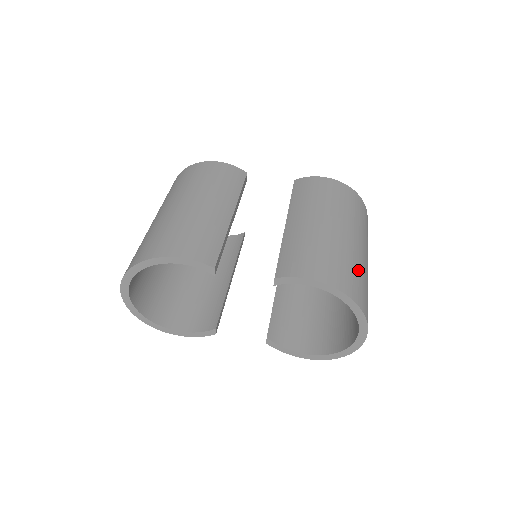
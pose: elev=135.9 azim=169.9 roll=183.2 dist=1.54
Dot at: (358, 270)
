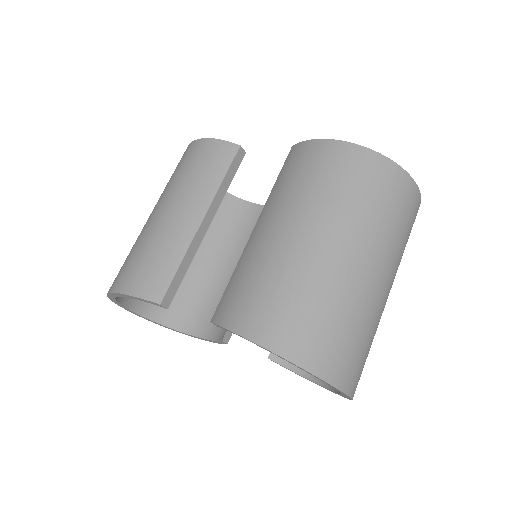
Dot at: (326, 305)
